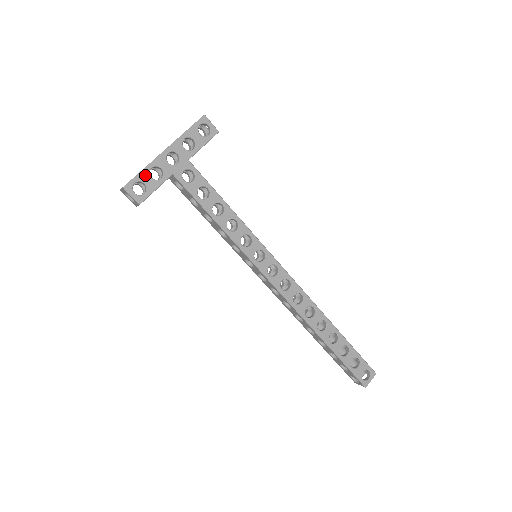
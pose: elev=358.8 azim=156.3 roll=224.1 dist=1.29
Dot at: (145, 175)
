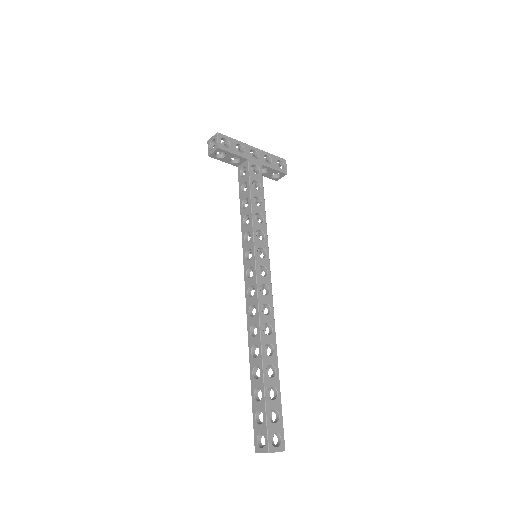
Dot at: (234, 142)
